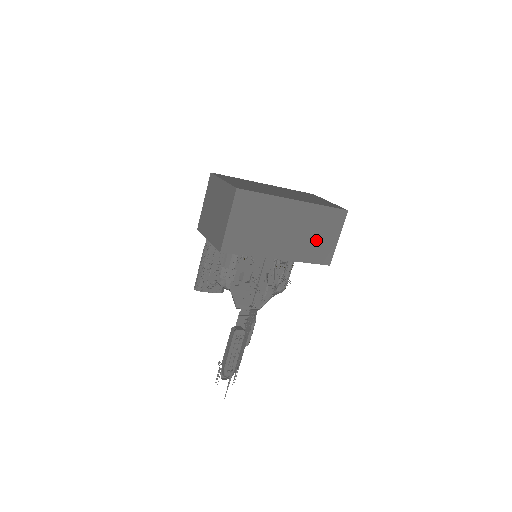
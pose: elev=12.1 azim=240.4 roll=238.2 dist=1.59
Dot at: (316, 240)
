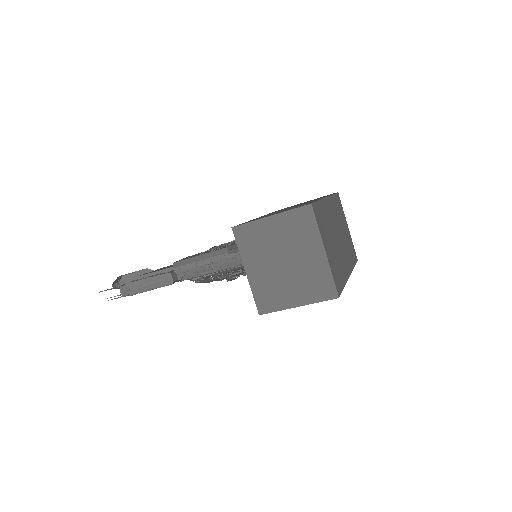
Dot at: occluded
